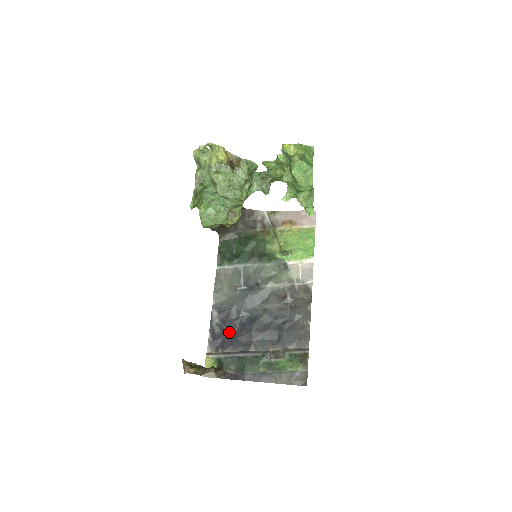
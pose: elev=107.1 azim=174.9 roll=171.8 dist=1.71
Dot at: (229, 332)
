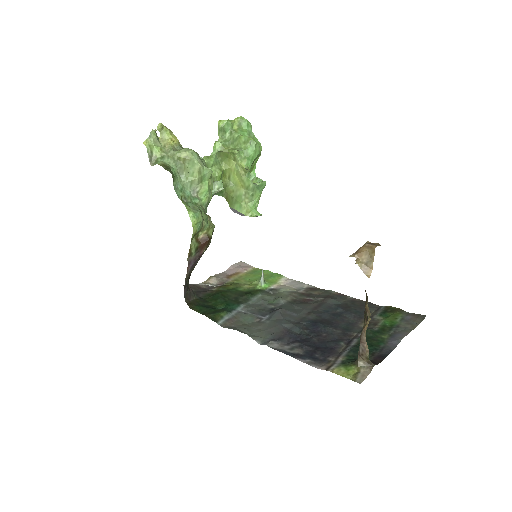
Dot at: (312, 344)
